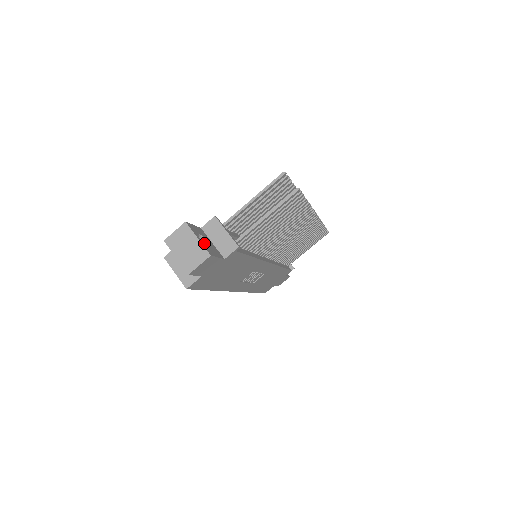
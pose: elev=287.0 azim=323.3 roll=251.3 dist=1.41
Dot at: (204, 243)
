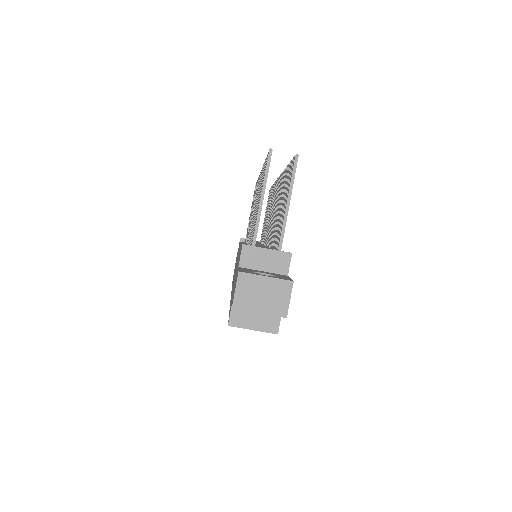
Dot at: occluded
